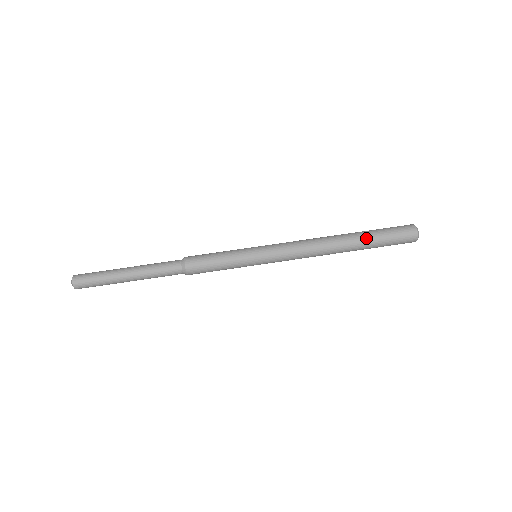
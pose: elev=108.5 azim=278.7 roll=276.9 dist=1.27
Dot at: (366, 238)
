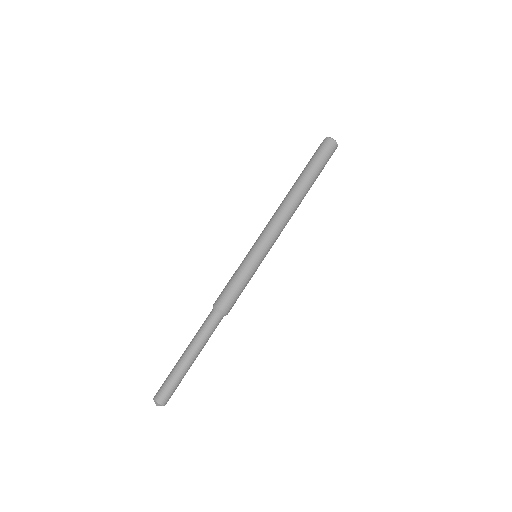
Dot at: (311, 175)
